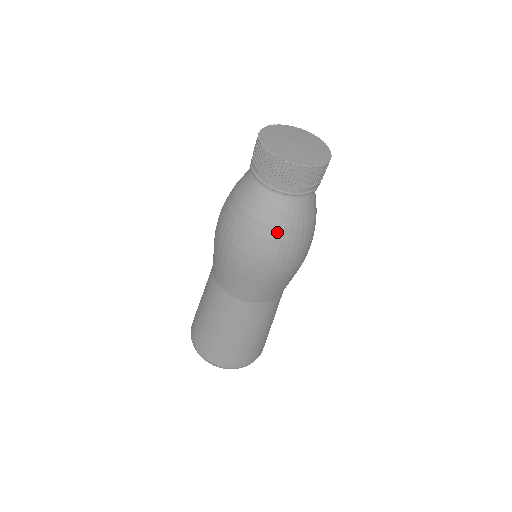
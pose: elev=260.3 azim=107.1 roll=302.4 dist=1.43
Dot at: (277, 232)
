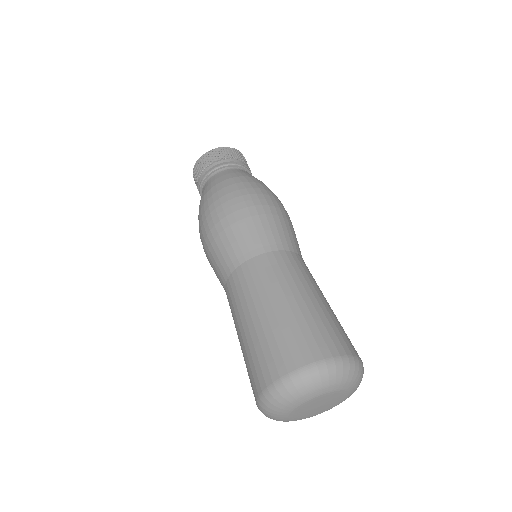
Dot at: (241, 179)
